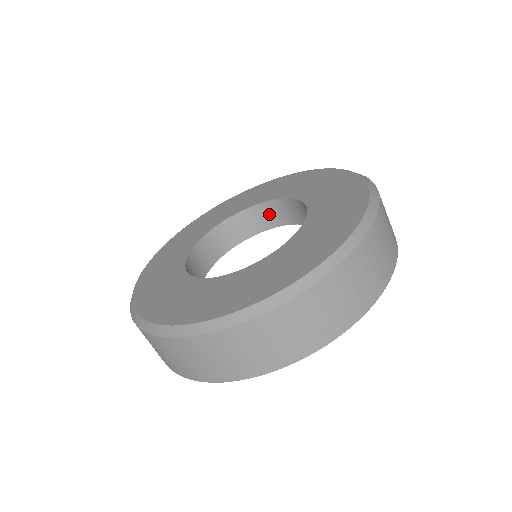
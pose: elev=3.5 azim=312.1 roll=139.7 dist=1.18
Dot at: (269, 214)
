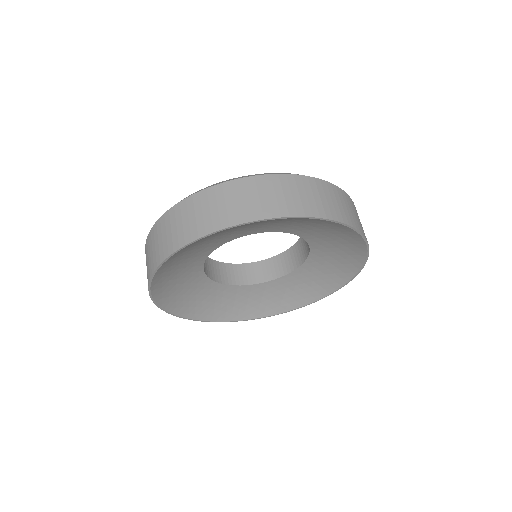
Dot at: (281, 264)
